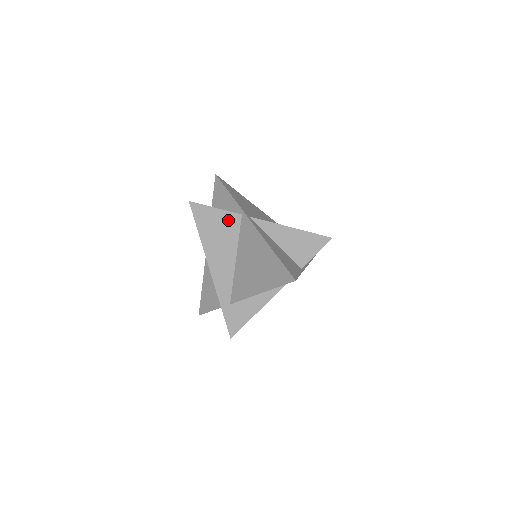
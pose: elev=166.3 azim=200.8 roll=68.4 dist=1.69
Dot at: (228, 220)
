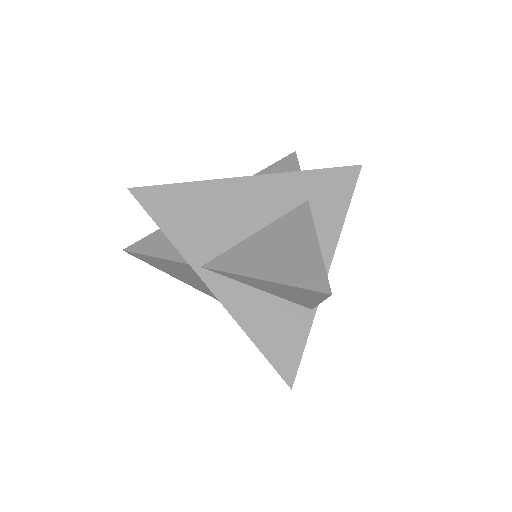
Dot at: (181, 267)
